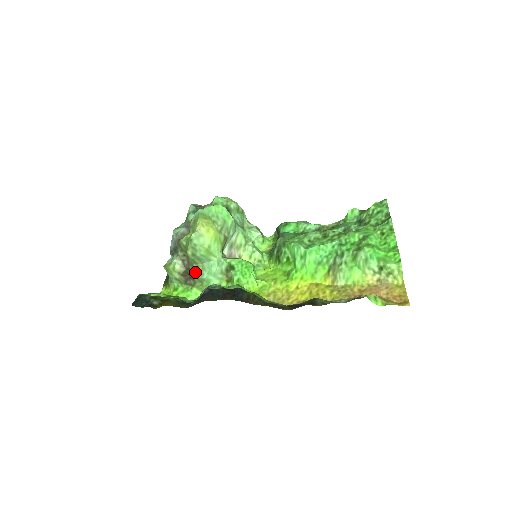
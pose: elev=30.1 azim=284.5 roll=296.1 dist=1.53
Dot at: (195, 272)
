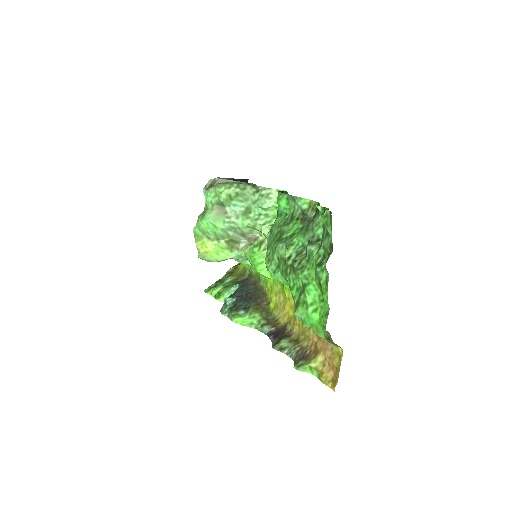
Dot at: occluded
